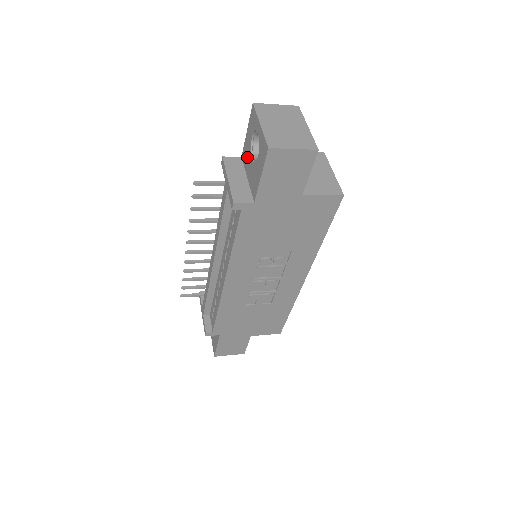
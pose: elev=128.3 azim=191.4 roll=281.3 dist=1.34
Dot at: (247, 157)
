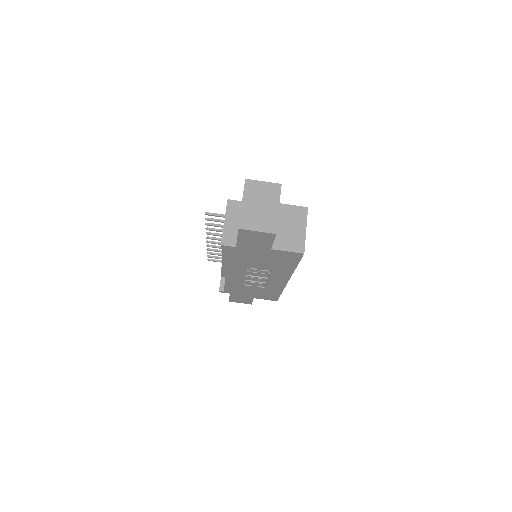
Dot at: occluded
